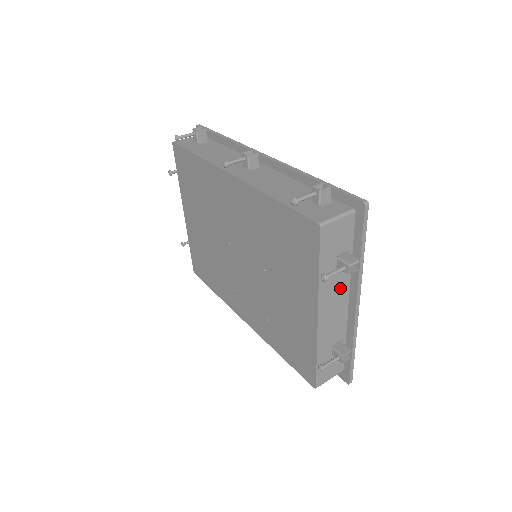
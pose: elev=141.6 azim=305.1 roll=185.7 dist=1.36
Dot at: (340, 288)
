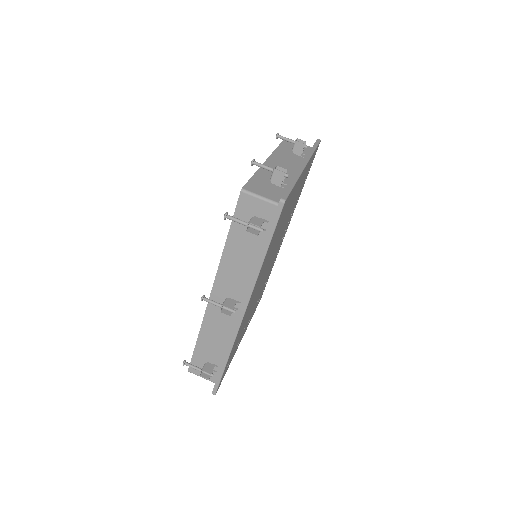
Dot at: occluded
